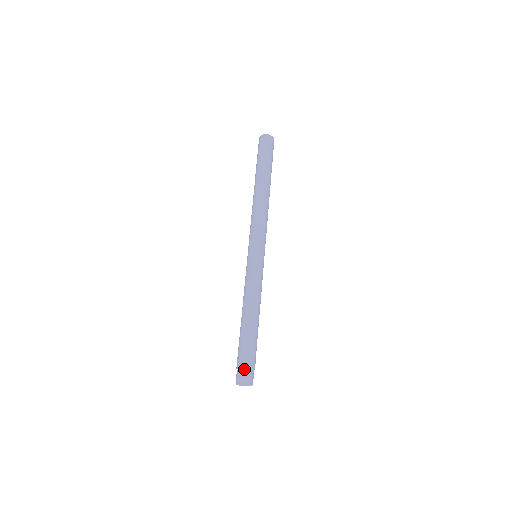
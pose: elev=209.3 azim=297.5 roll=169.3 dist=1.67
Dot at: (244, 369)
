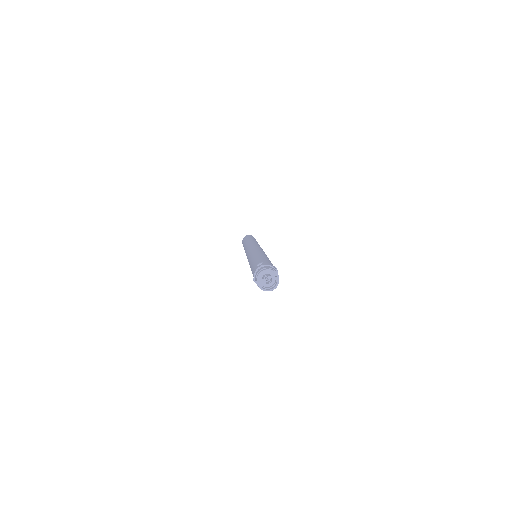
Dot at: occluded
